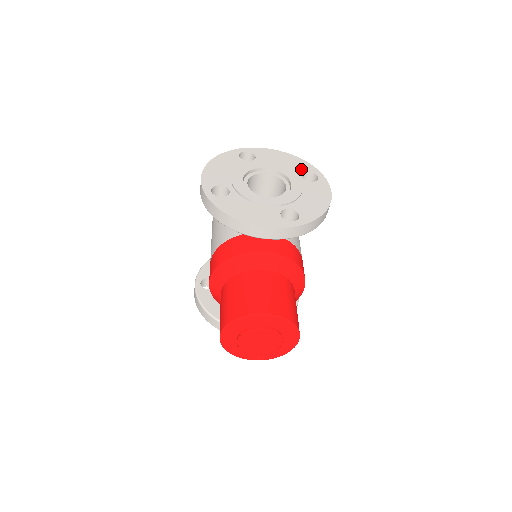
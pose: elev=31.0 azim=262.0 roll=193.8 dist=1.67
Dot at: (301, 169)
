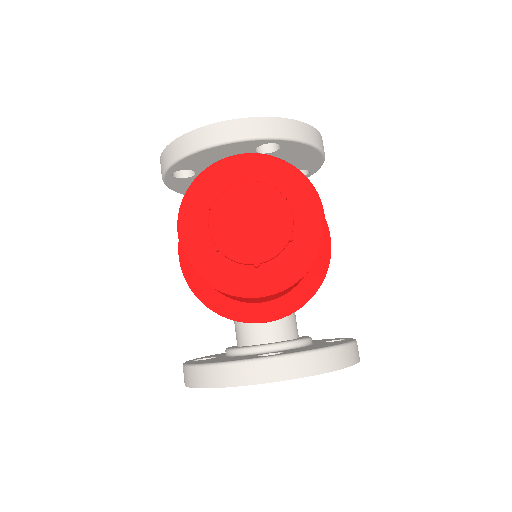
Dot at: occluded
